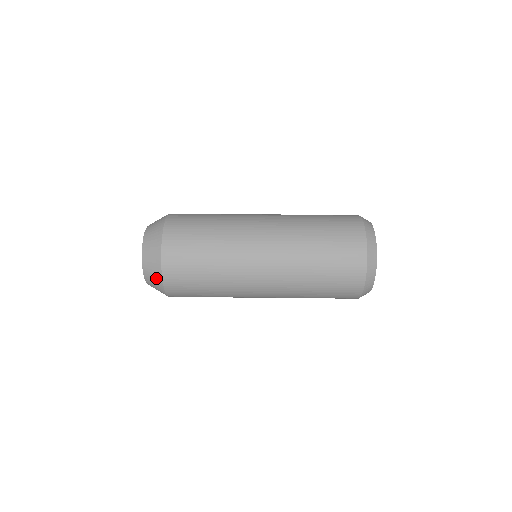
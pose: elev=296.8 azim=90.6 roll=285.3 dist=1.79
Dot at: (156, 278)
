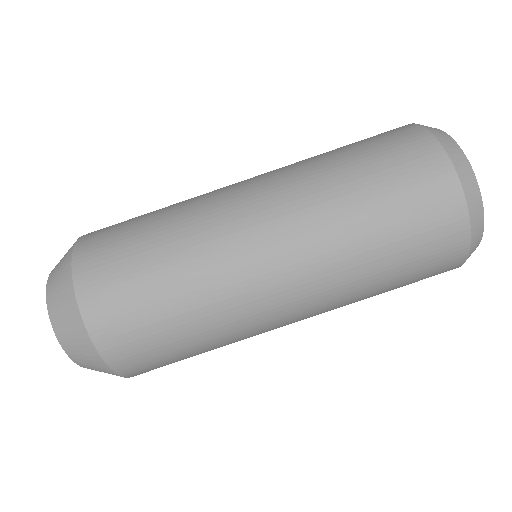
Dot at: (101, 369)
